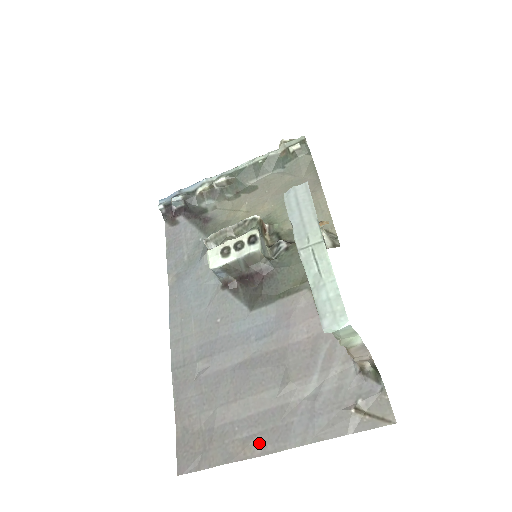
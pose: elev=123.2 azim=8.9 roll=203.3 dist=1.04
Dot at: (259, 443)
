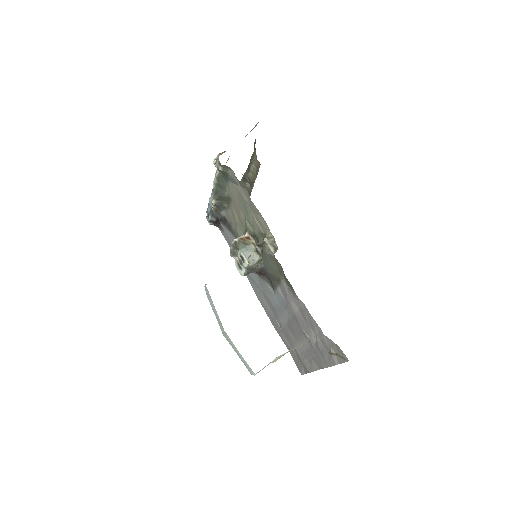
Dot at: (315, 364)
